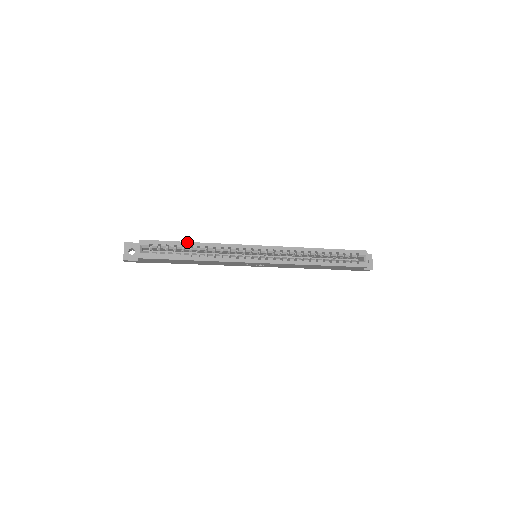
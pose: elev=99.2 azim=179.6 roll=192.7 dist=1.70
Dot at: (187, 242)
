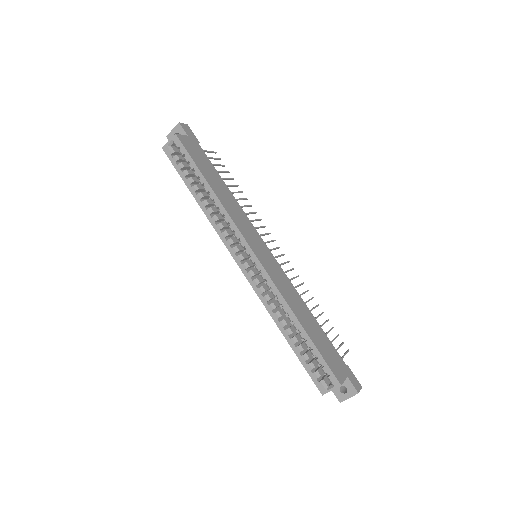
Dot at: (205, 178)
